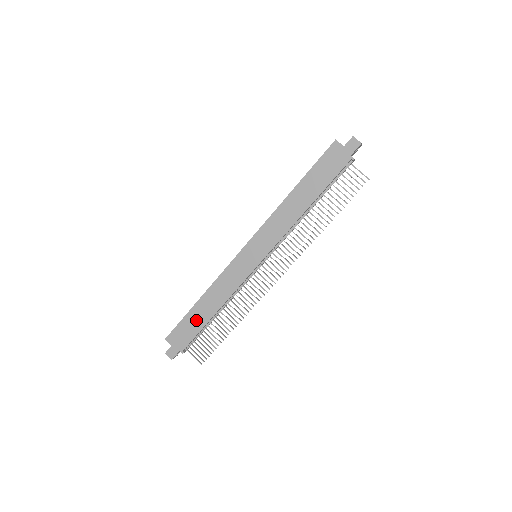
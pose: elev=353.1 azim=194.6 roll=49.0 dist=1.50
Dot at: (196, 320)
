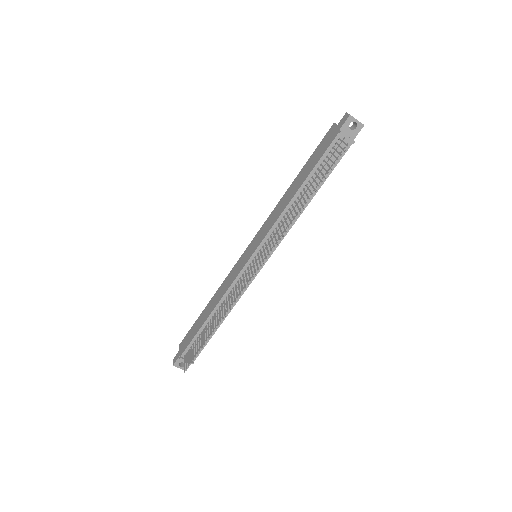
Dot at: (199, 323)
